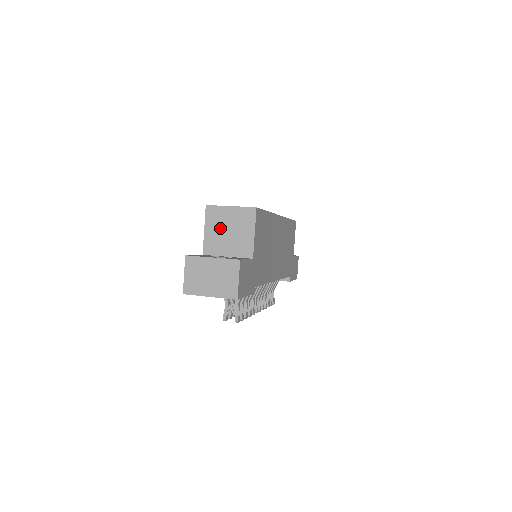
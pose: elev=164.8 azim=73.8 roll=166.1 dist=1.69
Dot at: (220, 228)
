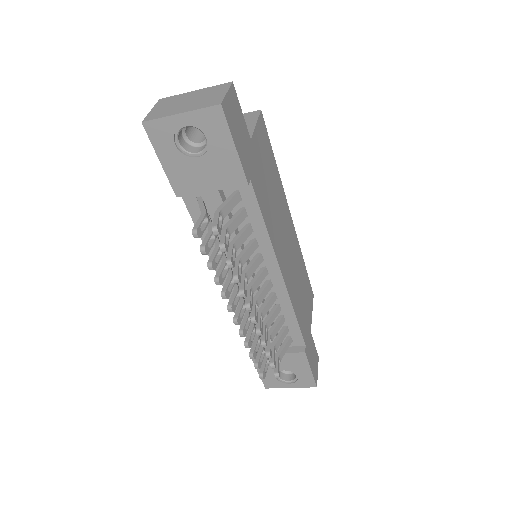
Dot at: occluded
